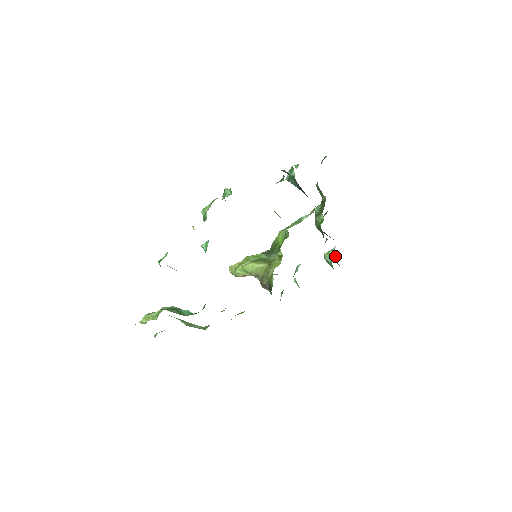
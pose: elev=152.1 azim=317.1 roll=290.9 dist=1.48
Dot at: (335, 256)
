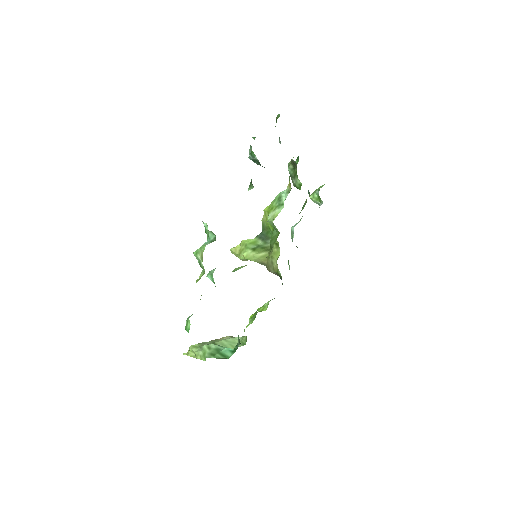
Dot at: (322, 202)
